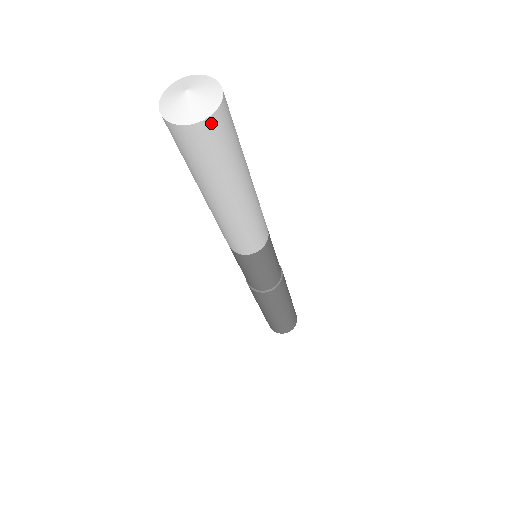
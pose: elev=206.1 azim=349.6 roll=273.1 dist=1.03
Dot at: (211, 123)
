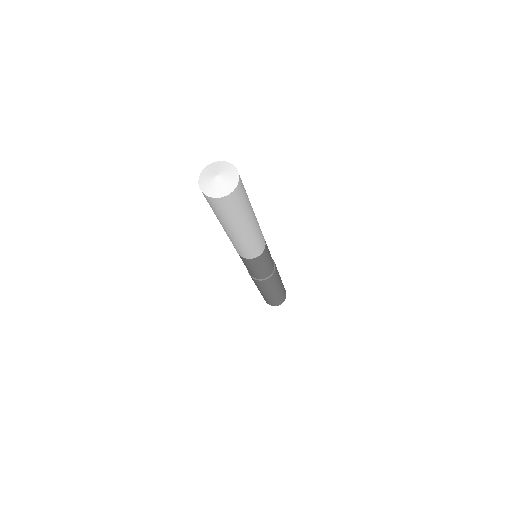
Dot at: (237, 190)
